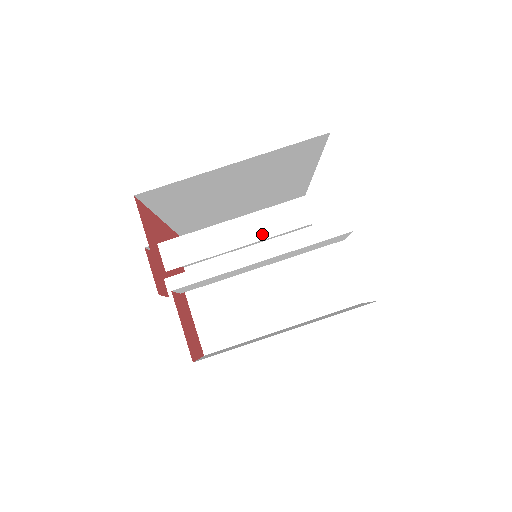
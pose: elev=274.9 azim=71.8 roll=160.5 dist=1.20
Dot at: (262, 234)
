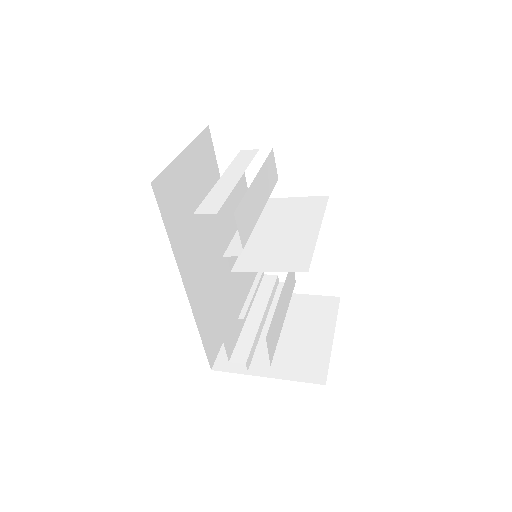
Dot at: (238, 175)
